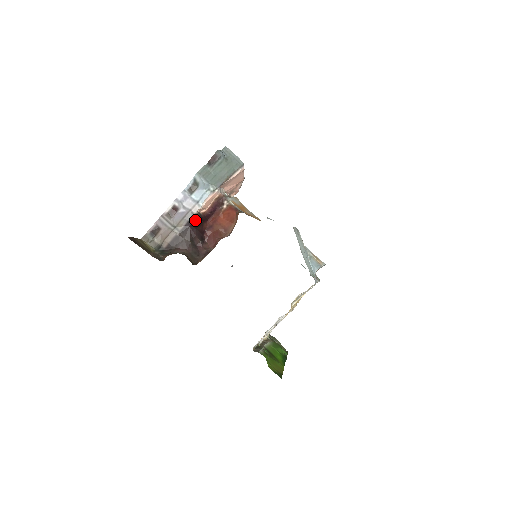
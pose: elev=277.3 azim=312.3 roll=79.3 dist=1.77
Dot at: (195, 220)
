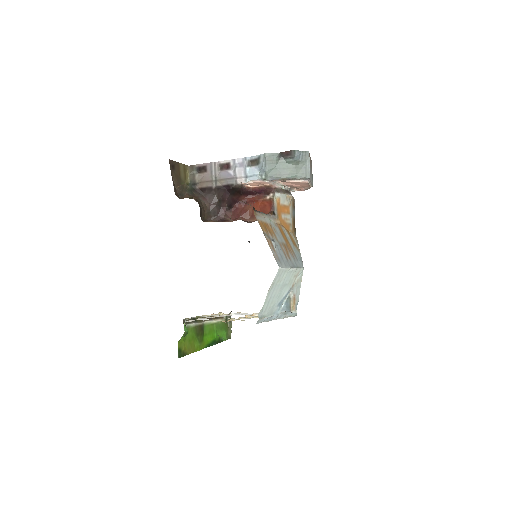
Dot at: (234, 188)
